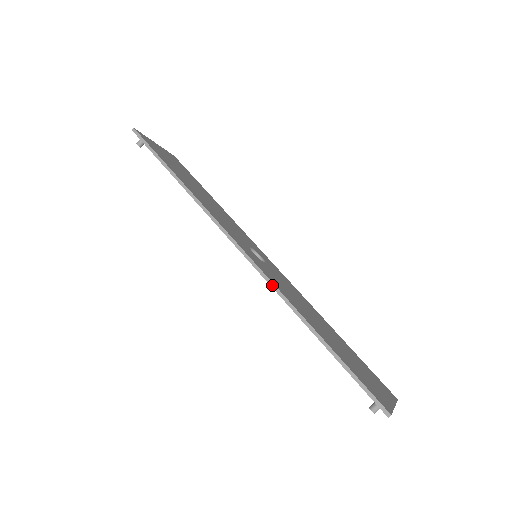
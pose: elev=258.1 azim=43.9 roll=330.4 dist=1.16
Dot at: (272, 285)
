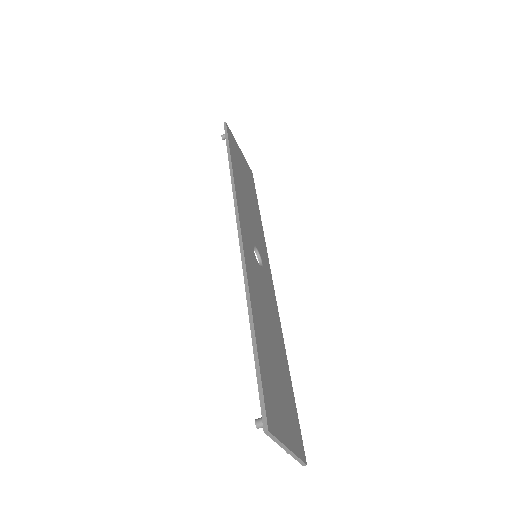
Dot at: (244, 266)
